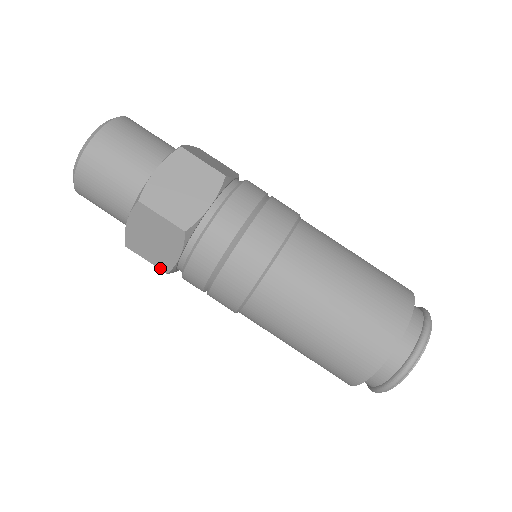
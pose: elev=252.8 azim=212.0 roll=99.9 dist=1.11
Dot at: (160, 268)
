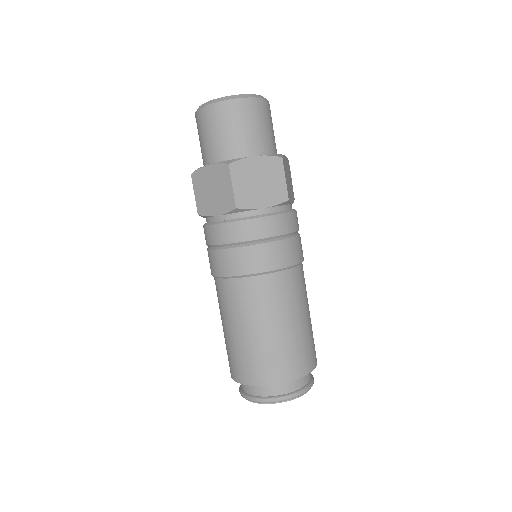
Dot at: (198, 207)
